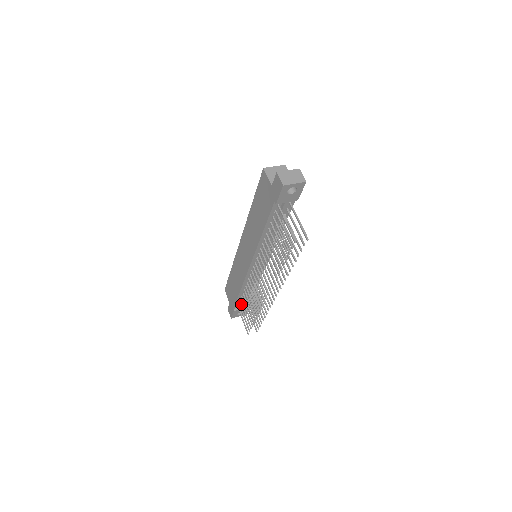
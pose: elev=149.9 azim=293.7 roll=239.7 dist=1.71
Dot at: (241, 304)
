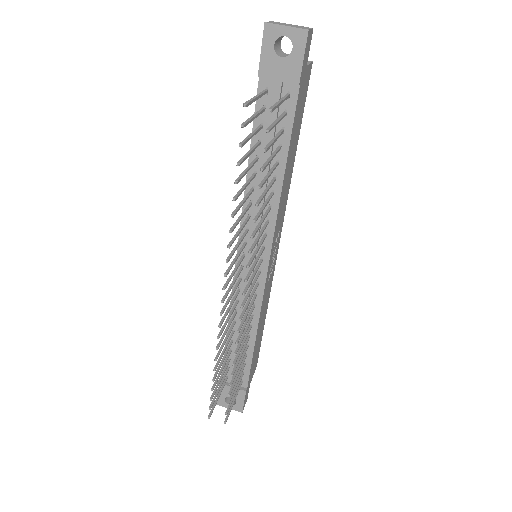
Dot at: (226, 364)
